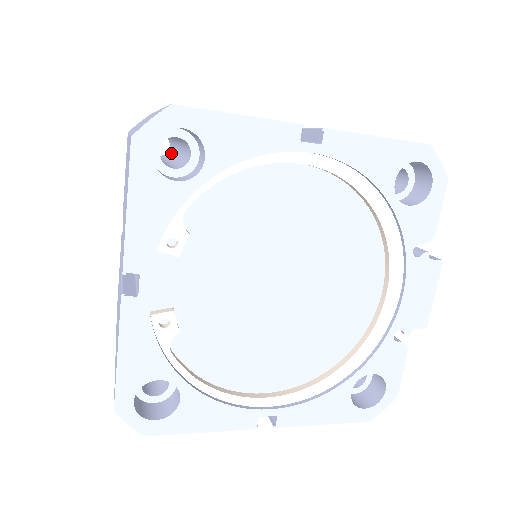
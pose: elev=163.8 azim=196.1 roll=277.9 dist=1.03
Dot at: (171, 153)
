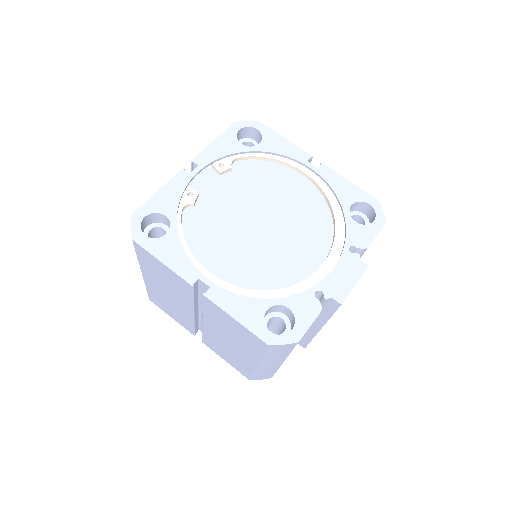
Dot at: occluded
